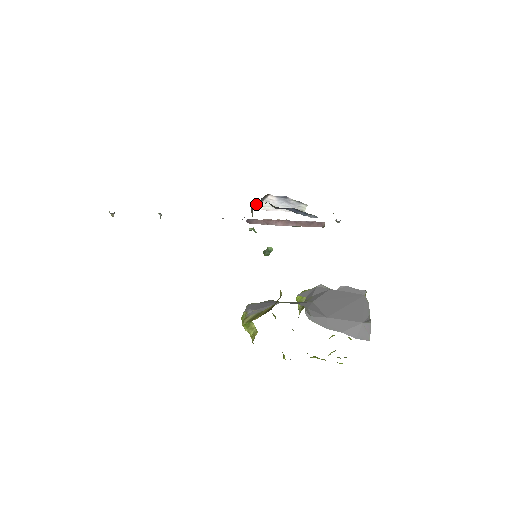
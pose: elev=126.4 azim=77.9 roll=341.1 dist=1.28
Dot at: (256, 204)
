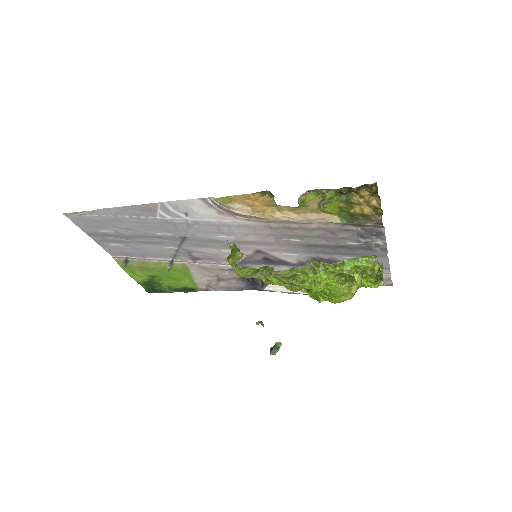
Dot at: (266, 284)
